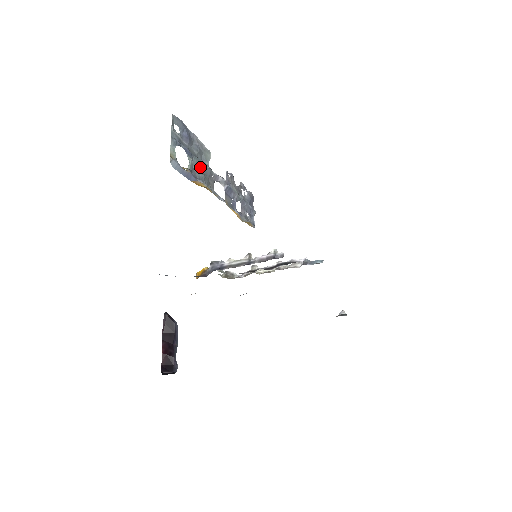
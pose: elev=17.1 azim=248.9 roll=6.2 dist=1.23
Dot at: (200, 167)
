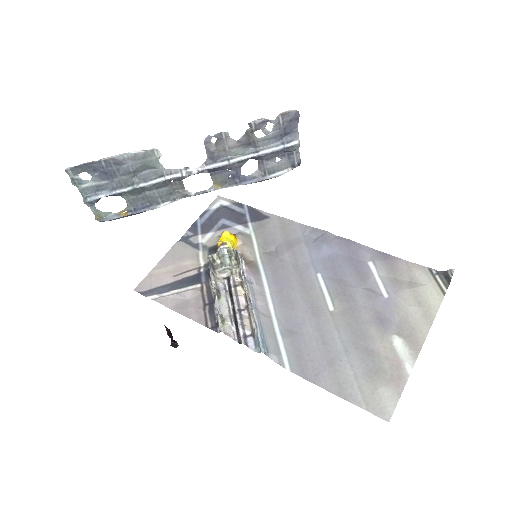
Dot at: (145, 190)
